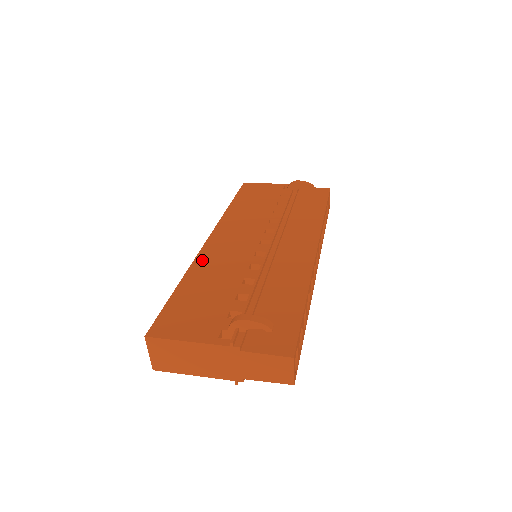
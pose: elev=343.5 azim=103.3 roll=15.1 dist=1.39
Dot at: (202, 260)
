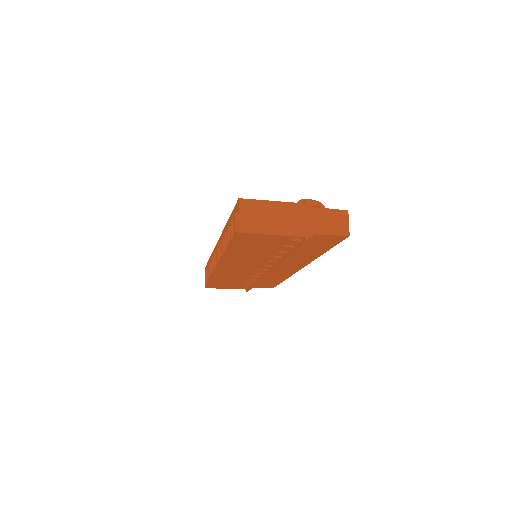
Dot at: occluded
